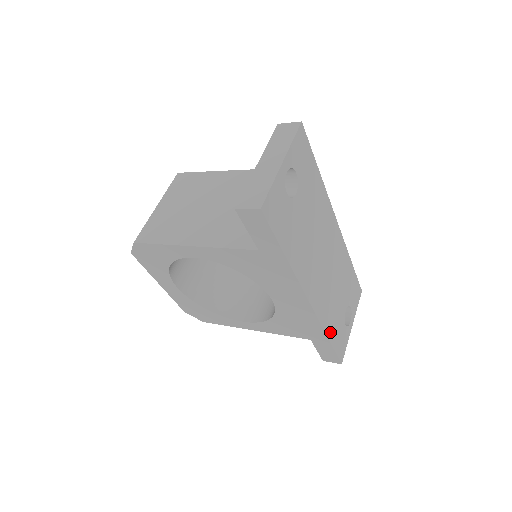
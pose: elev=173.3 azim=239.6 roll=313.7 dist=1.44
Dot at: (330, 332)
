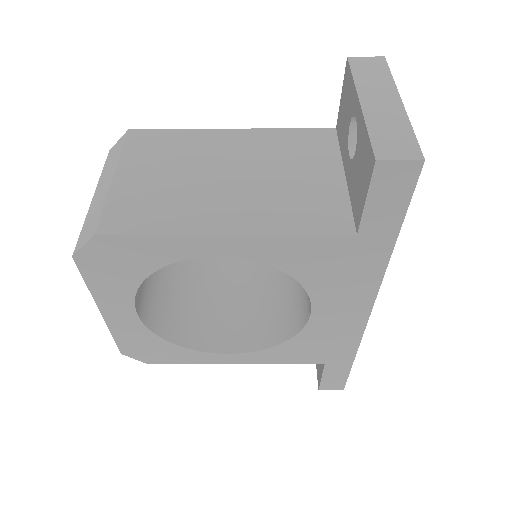
Dot at: occluded
